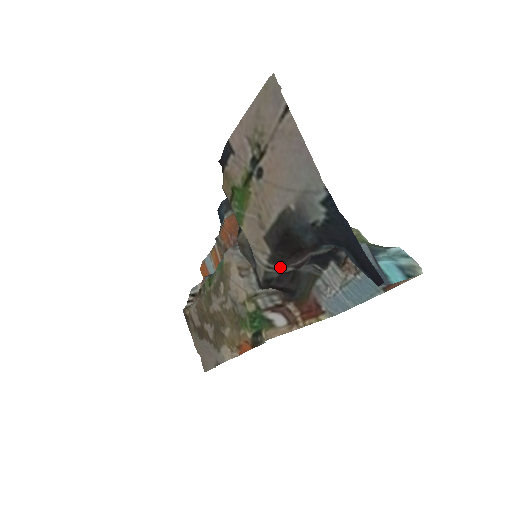
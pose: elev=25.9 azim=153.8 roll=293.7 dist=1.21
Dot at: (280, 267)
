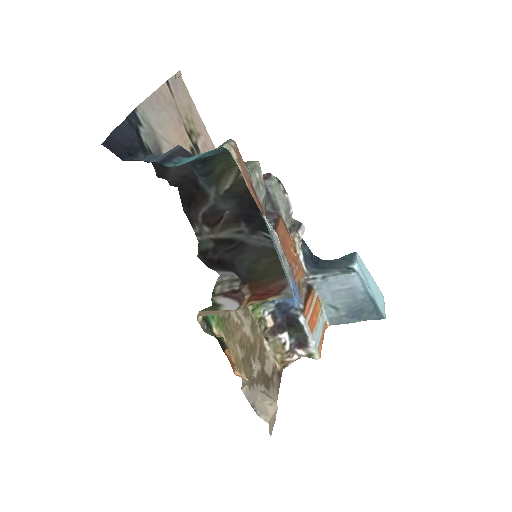
Dot at: (200, 230)
